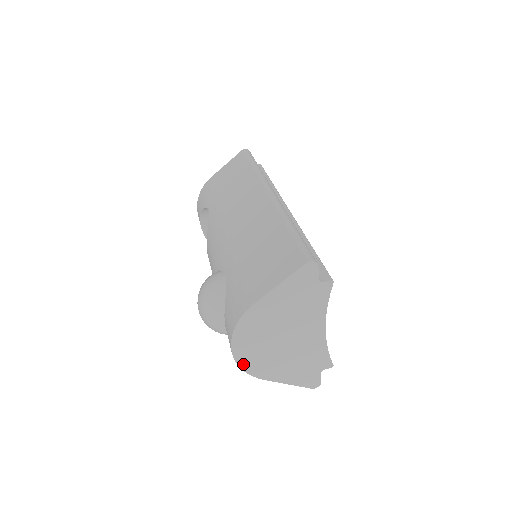
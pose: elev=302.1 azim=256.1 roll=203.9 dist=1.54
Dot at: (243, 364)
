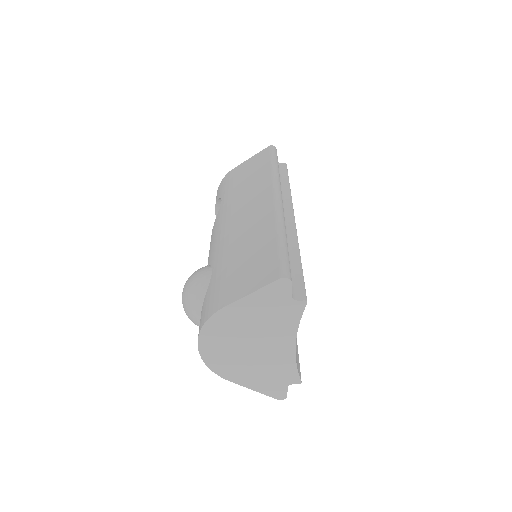
Dot at: (209, 362)
